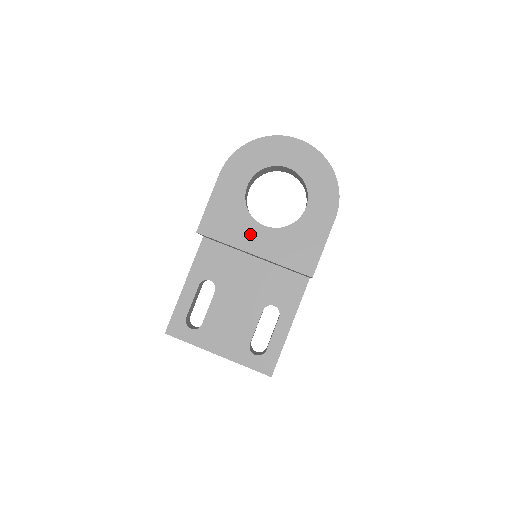
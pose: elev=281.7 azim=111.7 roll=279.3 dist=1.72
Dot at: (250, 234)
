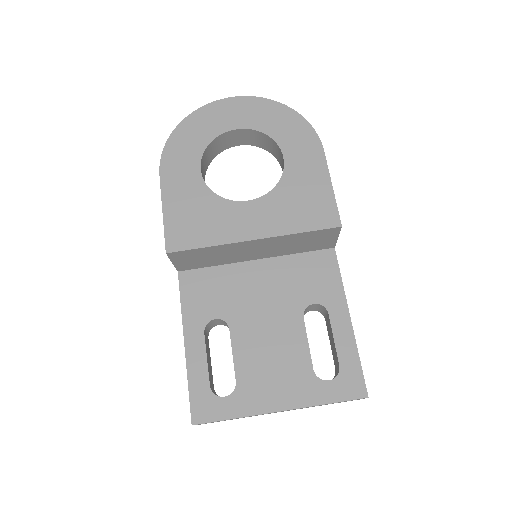
Dot at: (235, 219)
